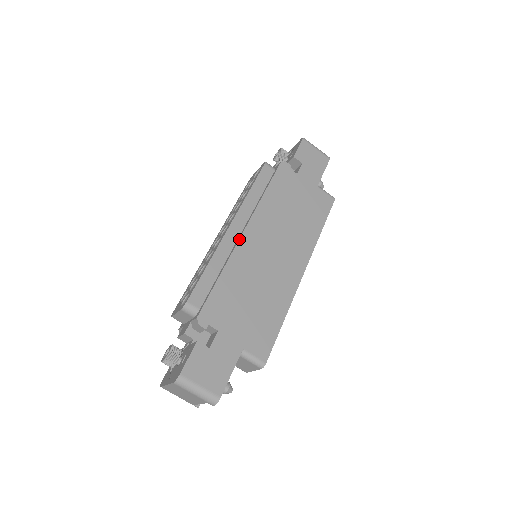
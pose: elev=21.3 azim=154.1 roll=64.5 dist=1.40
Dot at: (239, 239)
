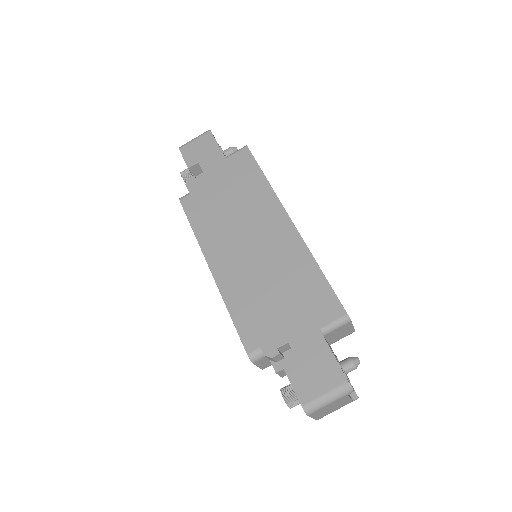
Dot at: (224, 269)
